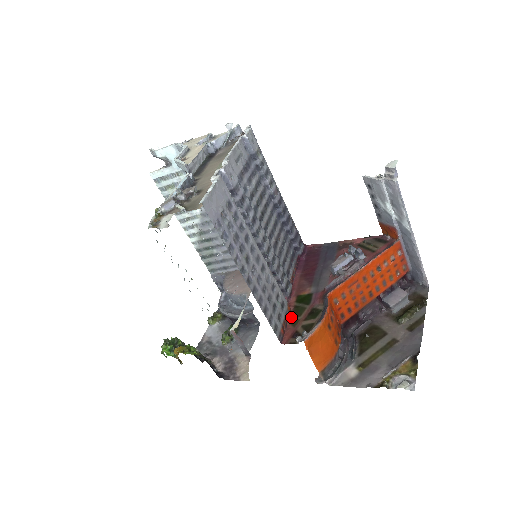
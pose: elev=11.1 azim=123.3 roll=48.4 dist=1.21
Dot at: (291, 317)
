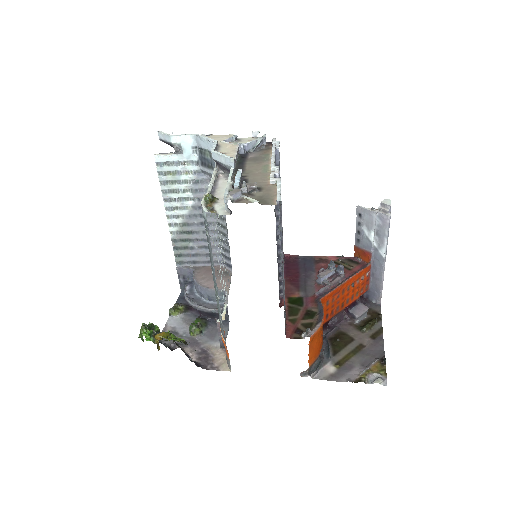
Dot at: (288, 315)
